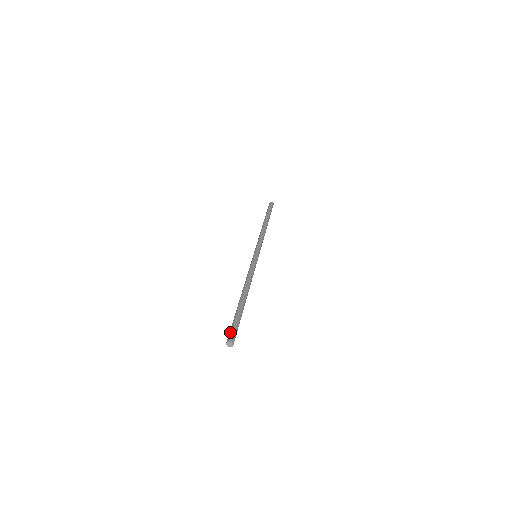
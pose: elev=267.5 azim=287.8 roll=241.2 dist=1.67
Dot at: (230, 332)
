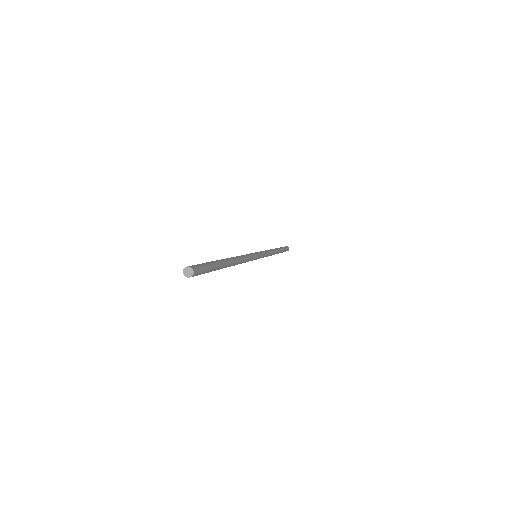
Dot at: occluded
